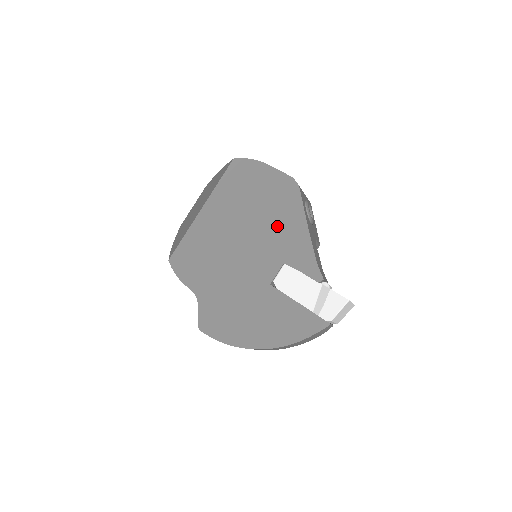
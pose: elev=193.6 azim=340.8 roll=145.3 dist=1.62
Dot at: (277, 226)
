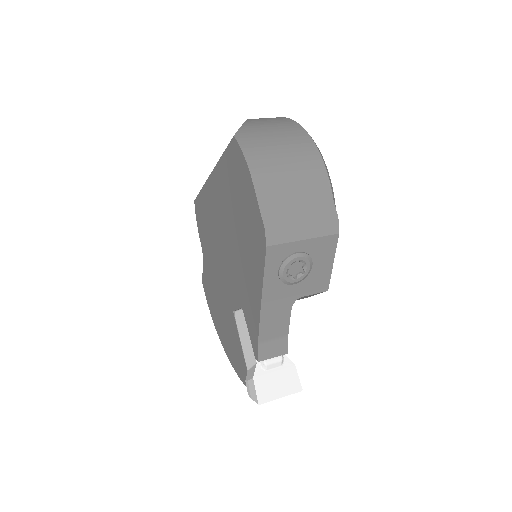
Dot at: (245, 267)
